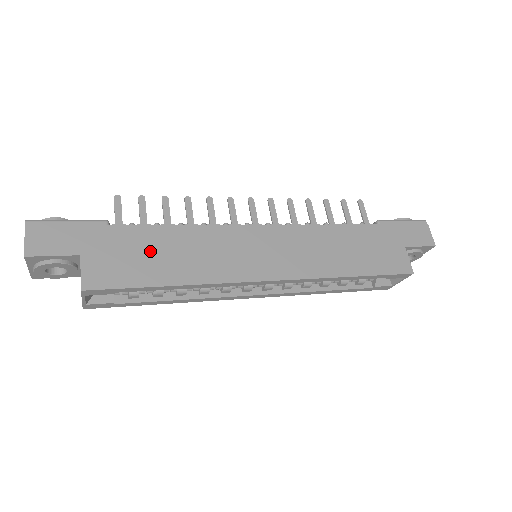
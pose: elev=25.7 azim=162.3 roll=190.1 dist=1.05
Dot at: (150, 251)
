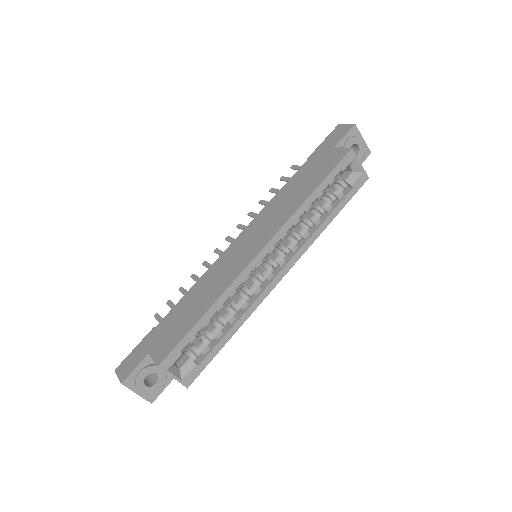
Dot at: (183, 313)
